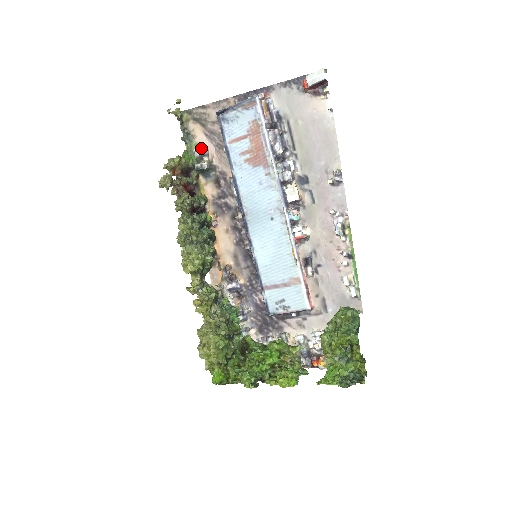
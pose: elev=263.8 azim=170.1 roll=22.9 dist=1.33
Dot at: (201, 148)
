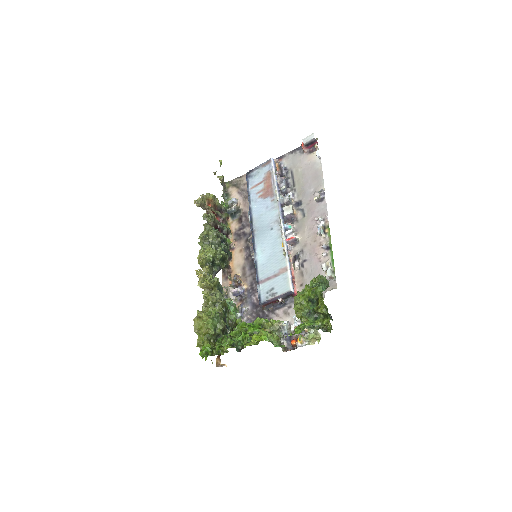
Dot at: occluded
